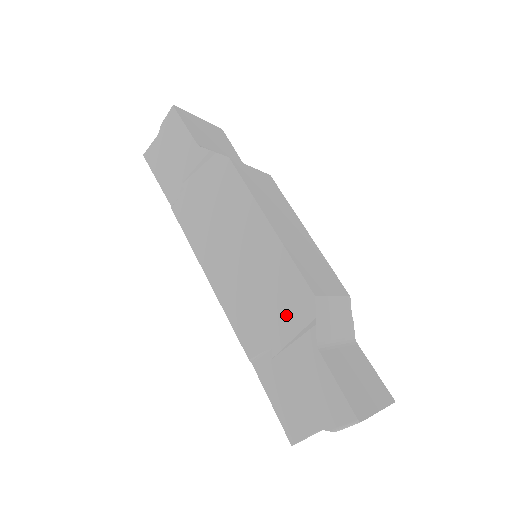
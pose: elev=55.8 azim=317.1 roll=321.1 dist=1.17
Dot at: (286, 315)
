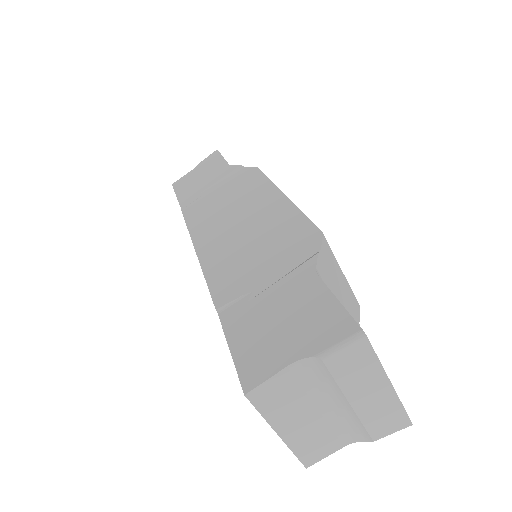
Dot at: (281, 257)
